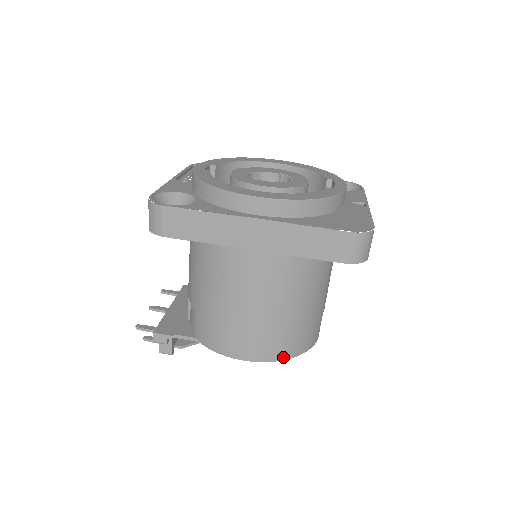
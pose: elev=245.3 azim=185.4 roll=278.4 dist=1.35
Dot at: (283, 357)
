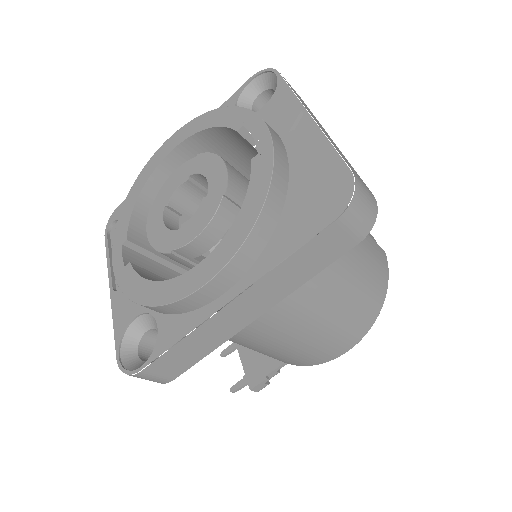
Dot at: (375, 316)
